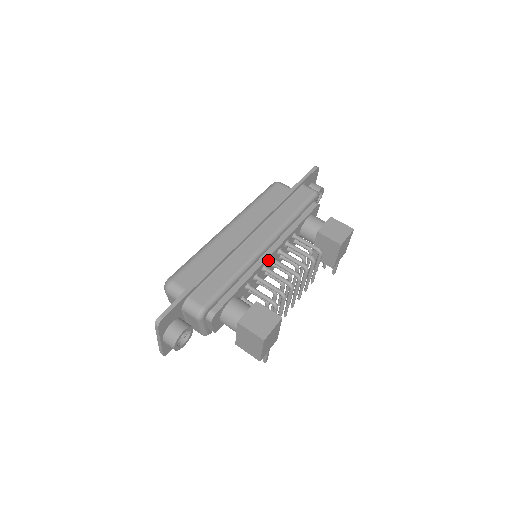
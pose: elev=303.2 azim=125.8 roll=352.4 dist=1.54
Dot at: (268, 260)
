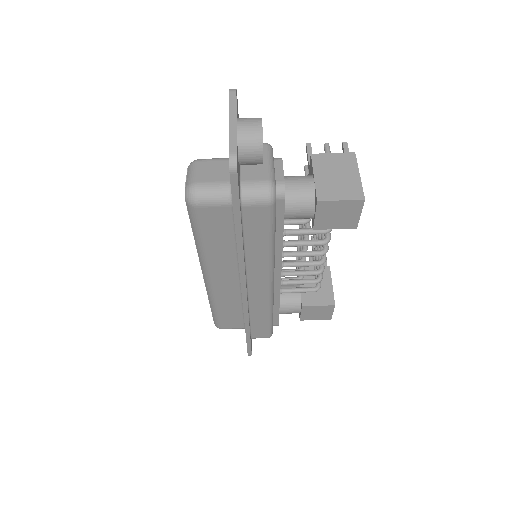
Dot at: occluded
